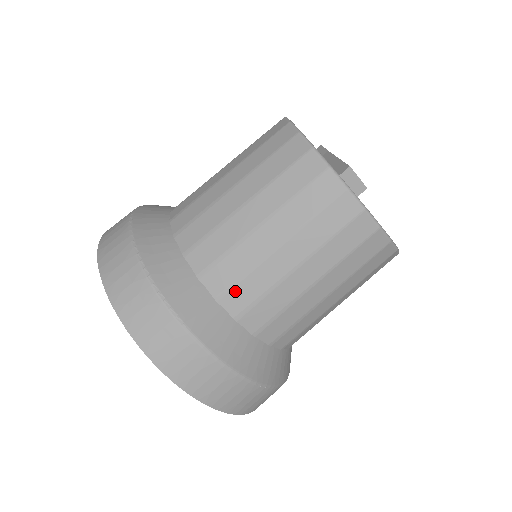
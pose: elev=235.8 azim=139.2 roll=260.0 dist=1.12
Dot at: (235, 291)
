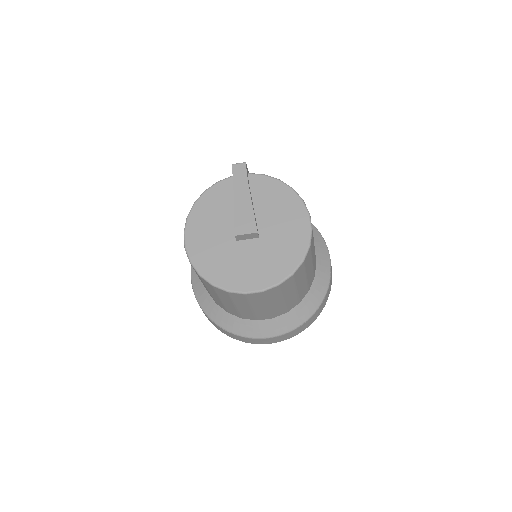
Dot at: (243, 316)
